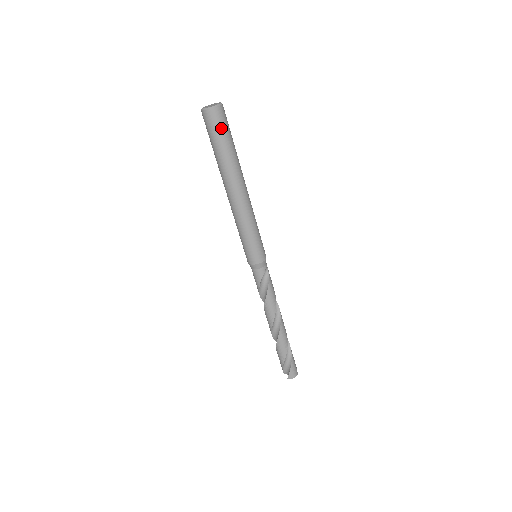
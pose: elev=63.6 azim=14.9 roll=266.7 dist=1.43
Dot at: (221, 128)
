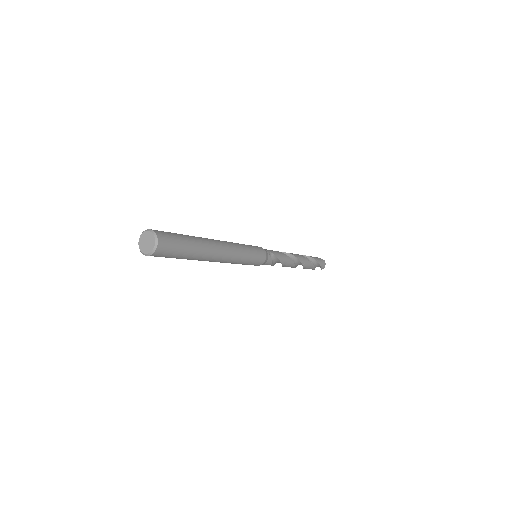
Dot at: (174, 248)
